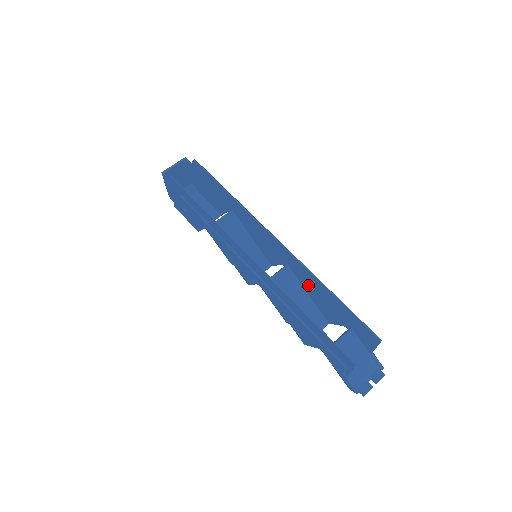
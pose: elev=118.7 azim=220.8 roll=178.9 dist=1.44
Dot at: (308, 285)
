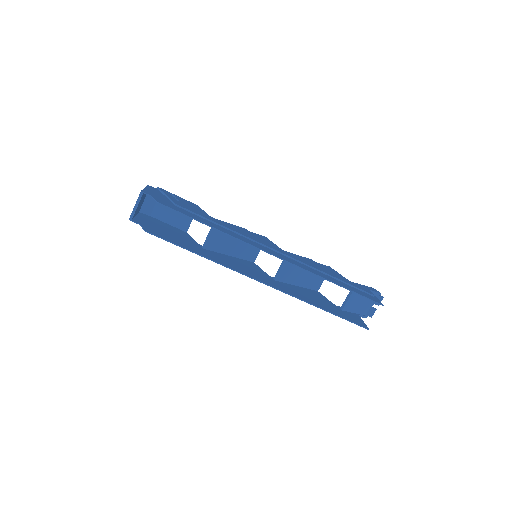
Dot at: occluded
